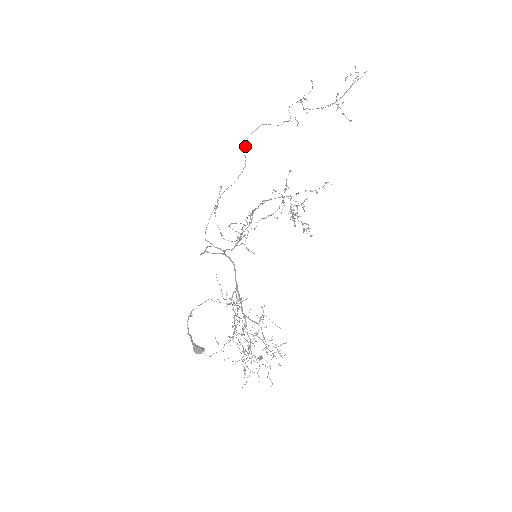
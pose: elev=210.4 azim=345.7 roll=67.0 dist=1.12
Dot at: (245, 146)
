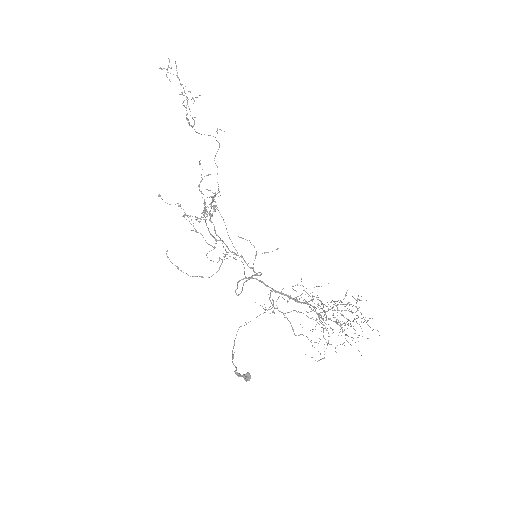
Dot at: occluded
